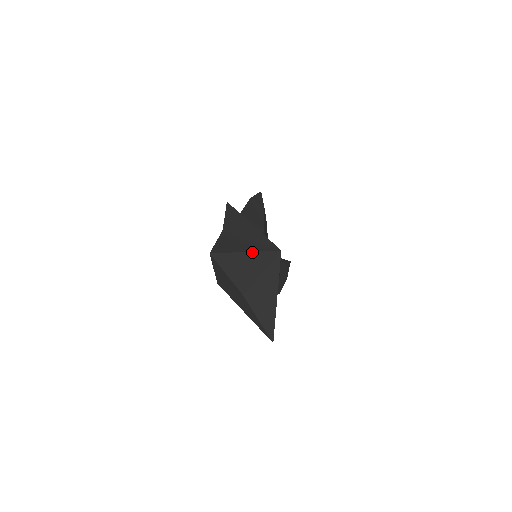
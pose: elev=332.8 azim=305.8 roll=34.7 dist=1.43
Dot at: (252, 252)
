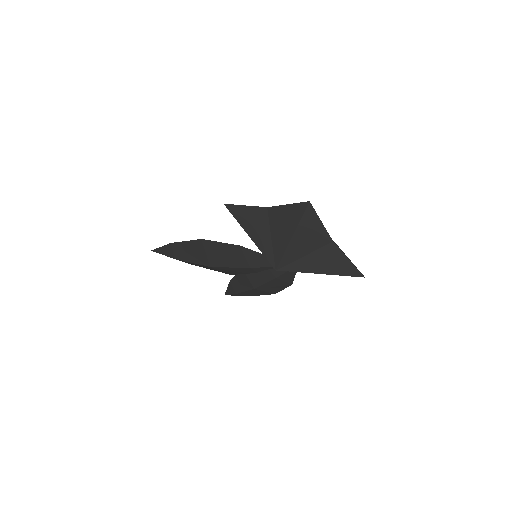
Dot at: occluded
